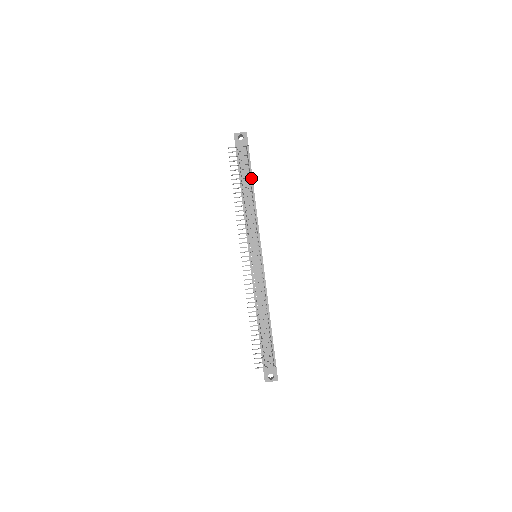
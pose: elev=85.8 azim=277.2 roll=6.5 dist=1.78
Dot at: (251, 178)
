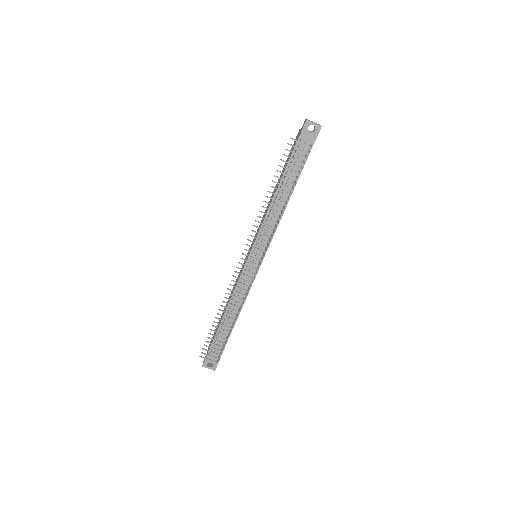
Dot at: (296, 180)
